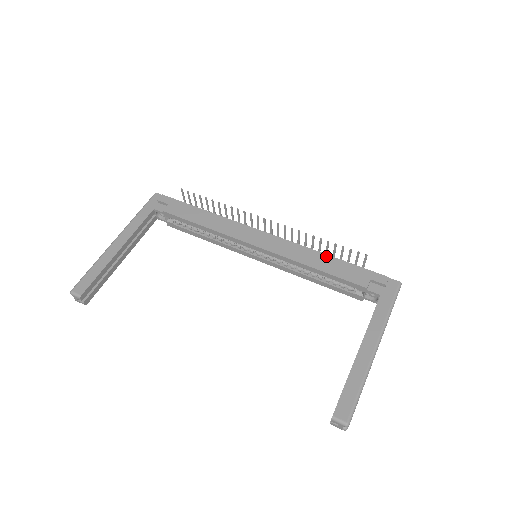
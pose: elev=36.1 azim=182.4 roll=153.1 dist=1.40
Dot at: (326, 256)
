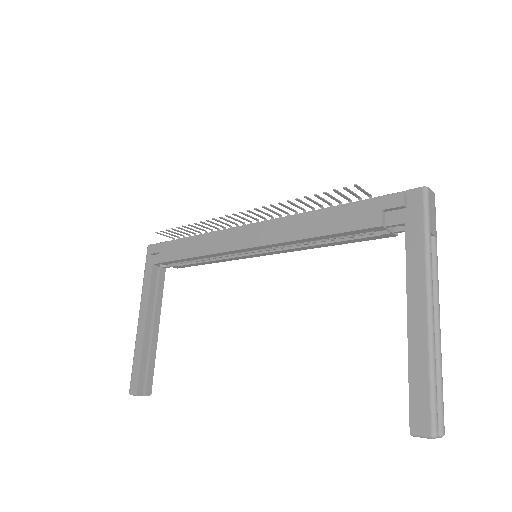
Dot at: (318, 212)
